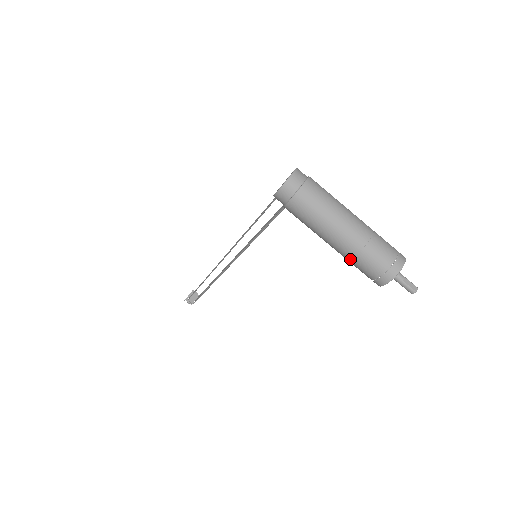
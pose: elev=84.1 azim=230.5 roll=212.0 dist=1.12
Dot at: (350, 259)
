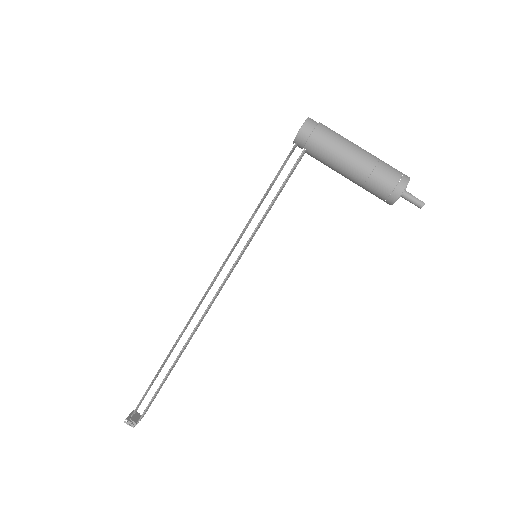
Dot at: (370, 174)
